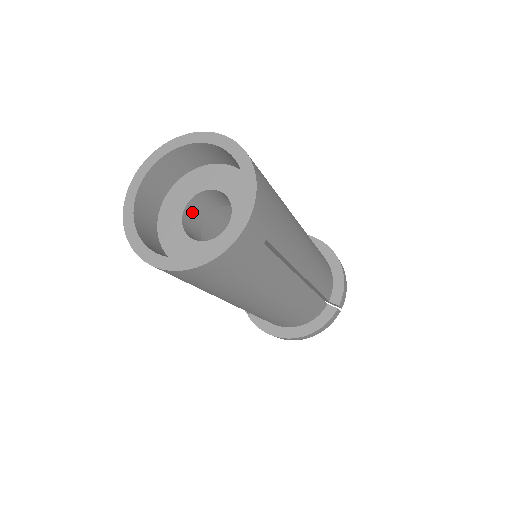
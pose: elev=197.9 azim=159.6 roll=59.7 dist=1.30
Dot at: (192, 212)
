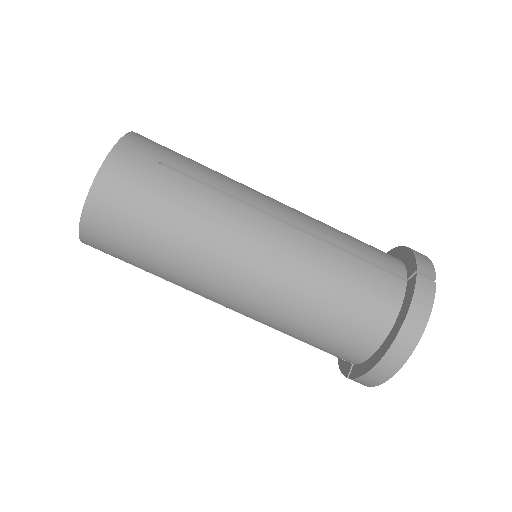
Dot at: occluded
